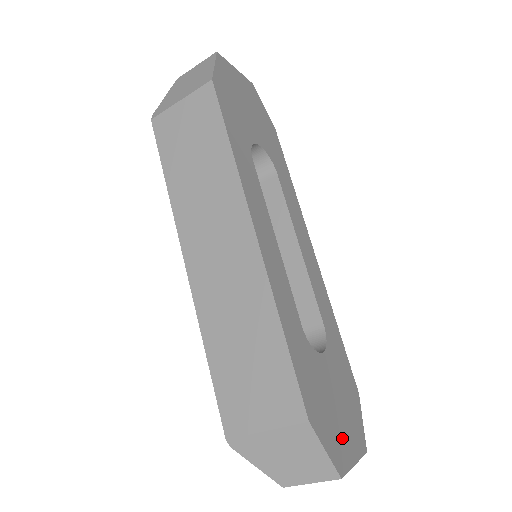
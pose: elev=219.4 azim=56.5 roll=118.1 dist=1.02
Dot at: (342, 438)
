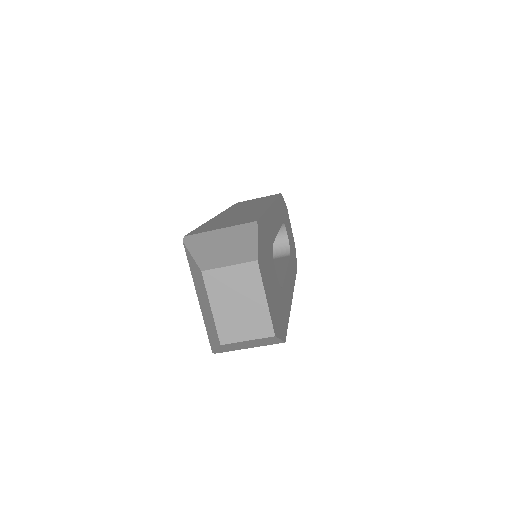
Dot at: (266, 279)
